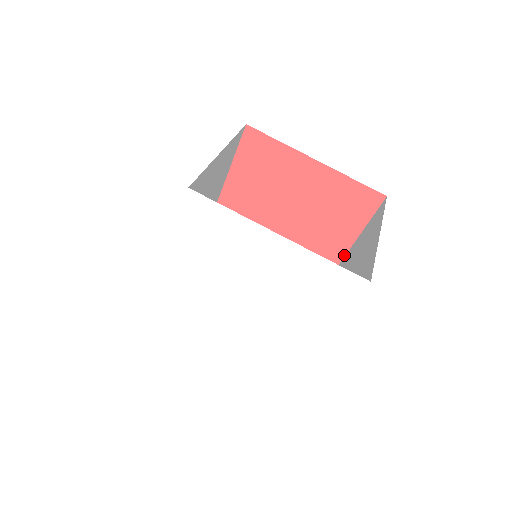
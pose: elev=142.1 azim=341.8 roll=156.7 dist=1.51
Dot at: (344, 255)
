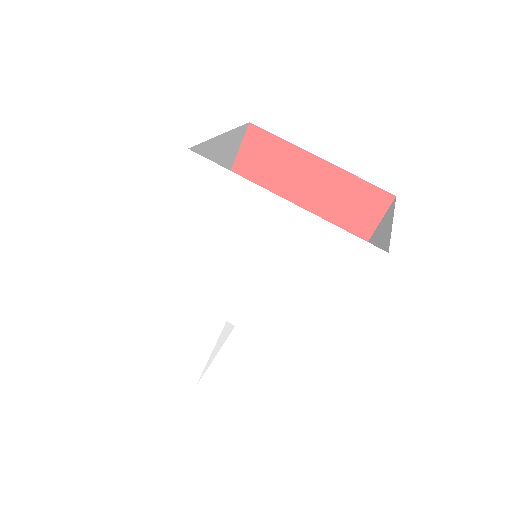
Dot at: occluded
